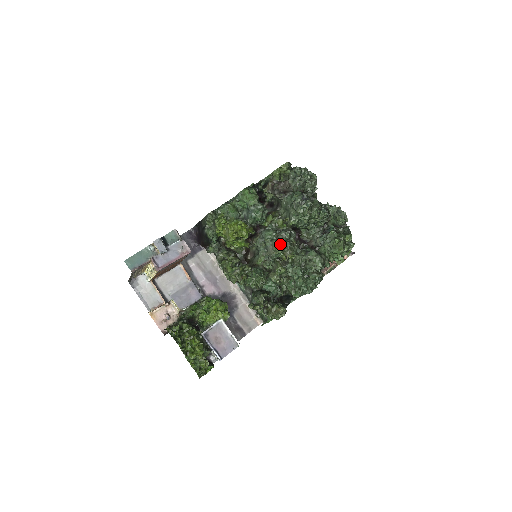
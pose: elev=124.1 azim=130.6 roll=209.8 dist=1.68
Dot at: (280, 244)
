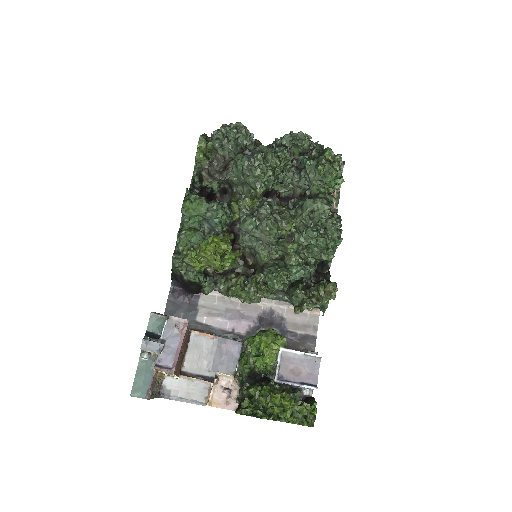
Dot at: (268, 224)
